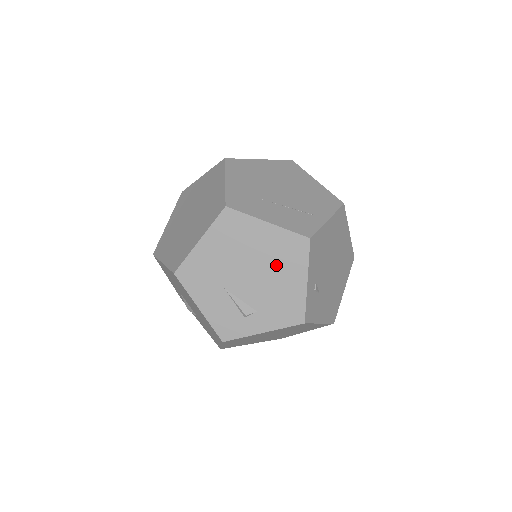
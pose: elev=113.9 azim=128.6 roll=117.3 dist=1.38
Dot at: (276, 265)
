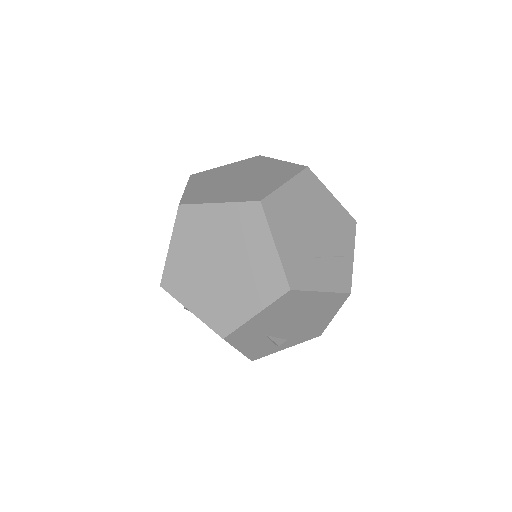
Dot at: (316, 313)
